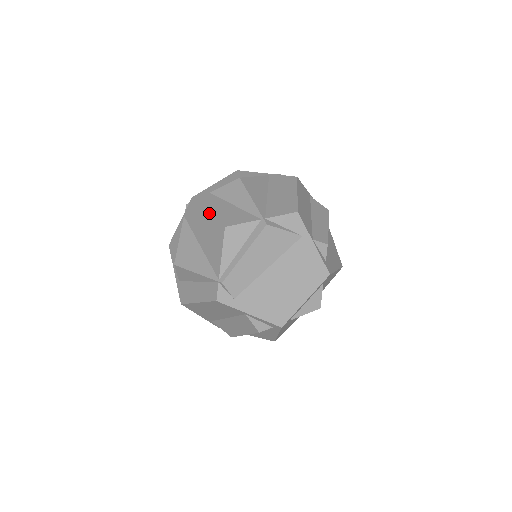
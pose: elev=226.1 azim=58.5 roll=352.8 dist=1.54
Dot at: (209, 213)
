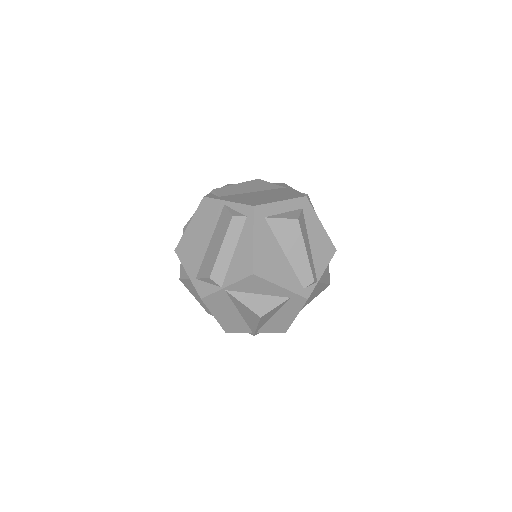
Dot at: occluded
